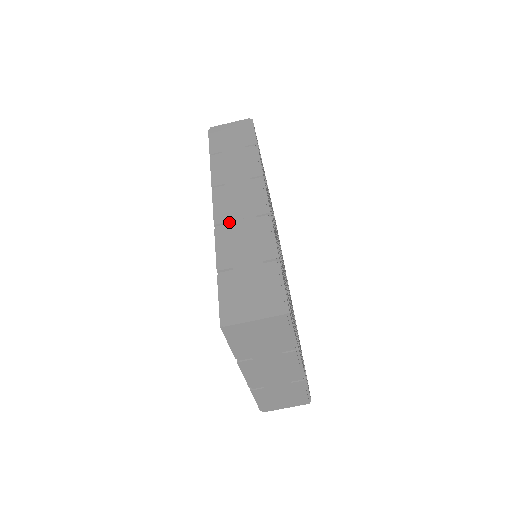
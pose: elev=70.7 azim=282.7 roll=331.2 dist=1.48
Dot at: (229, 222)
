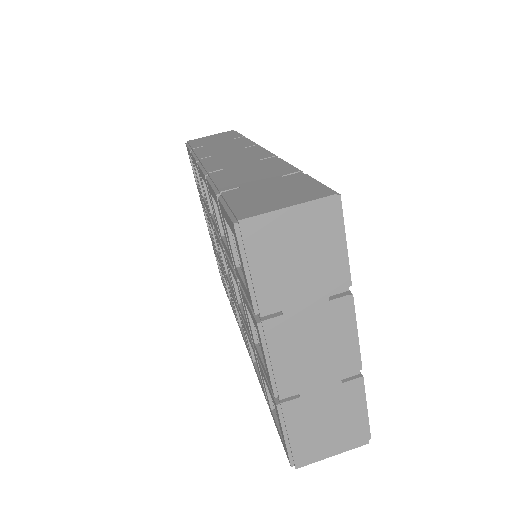
Dot at: (225, 168)
